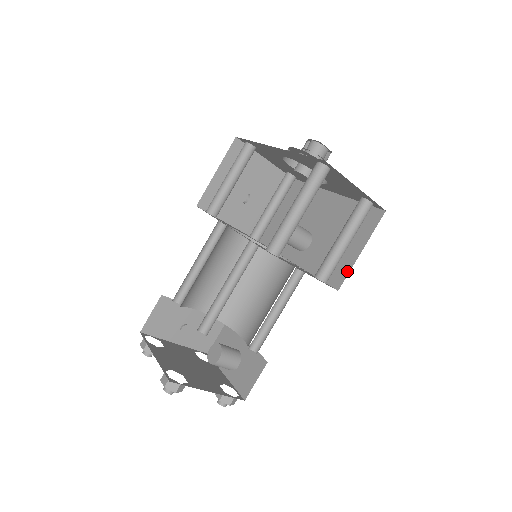
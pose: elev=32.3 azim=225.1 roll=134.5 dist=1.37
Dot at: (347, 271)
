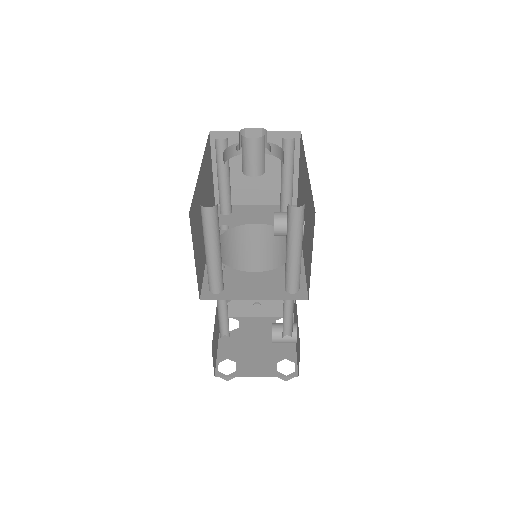
Dot at: (309, 280)
